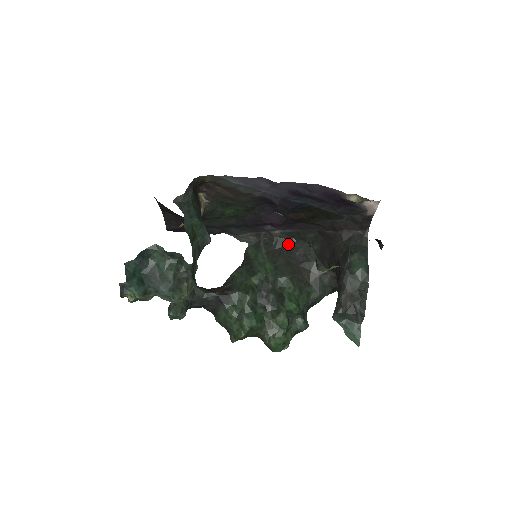
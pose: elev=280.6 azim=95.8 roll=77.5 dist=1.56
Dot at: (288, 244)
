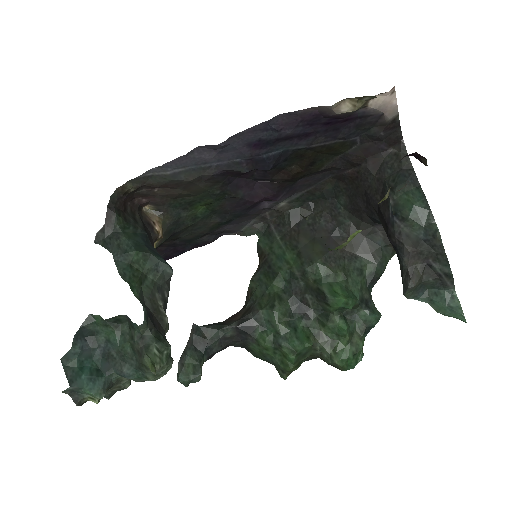
Dot at: (305, 213)
